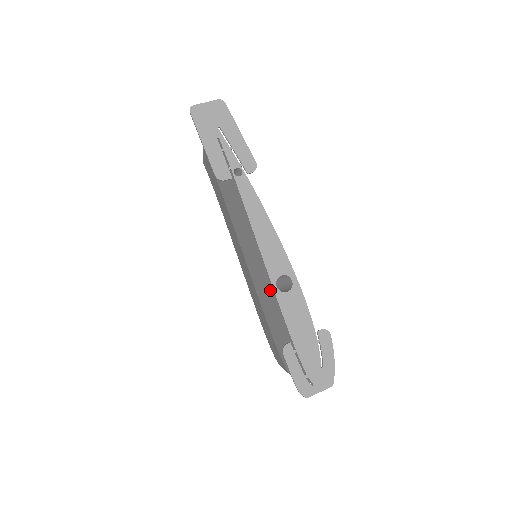
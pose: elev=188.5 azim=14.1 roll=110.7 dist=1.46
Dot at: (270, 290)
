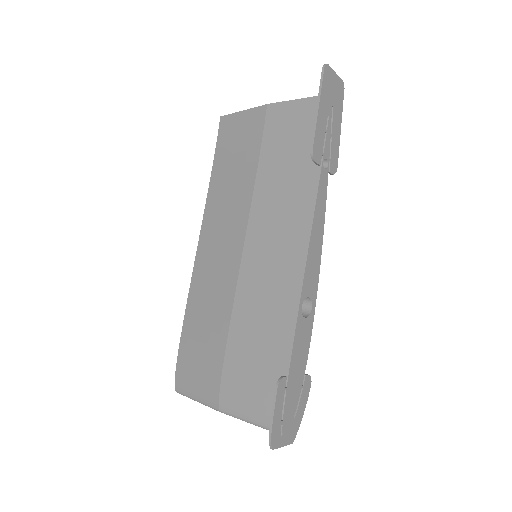
Dot at: (287, 306)
